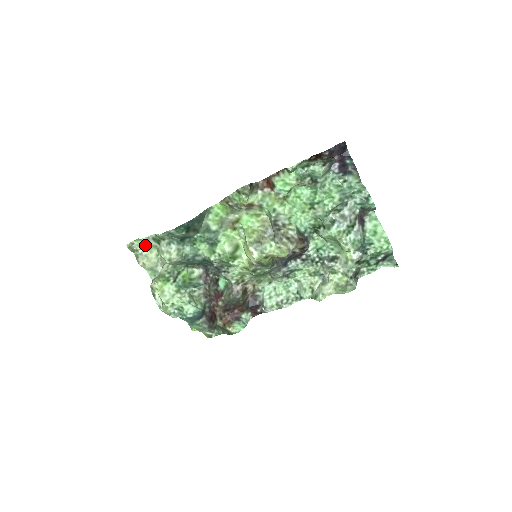
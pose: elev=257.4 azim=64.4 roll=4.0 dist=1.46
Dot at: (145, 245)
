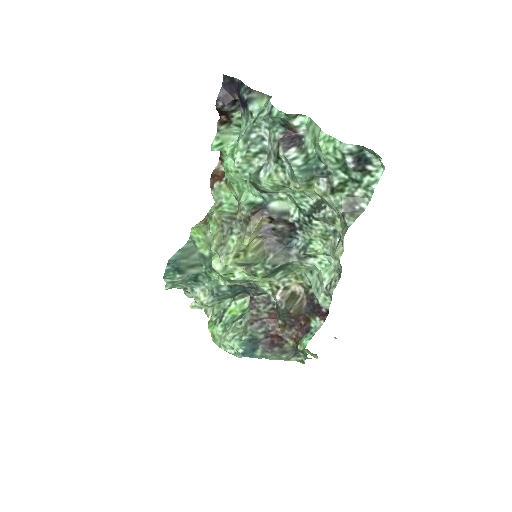
Dot at: occluded
